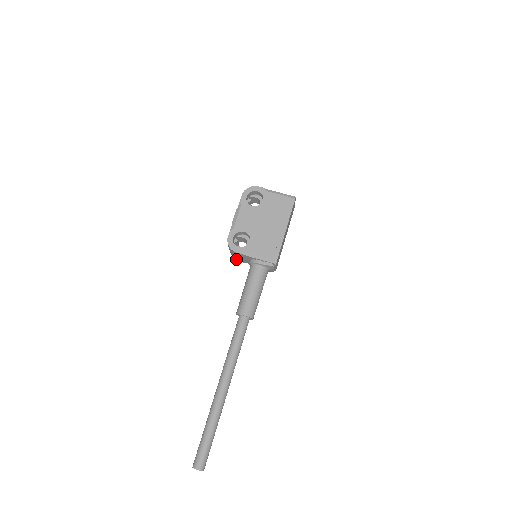
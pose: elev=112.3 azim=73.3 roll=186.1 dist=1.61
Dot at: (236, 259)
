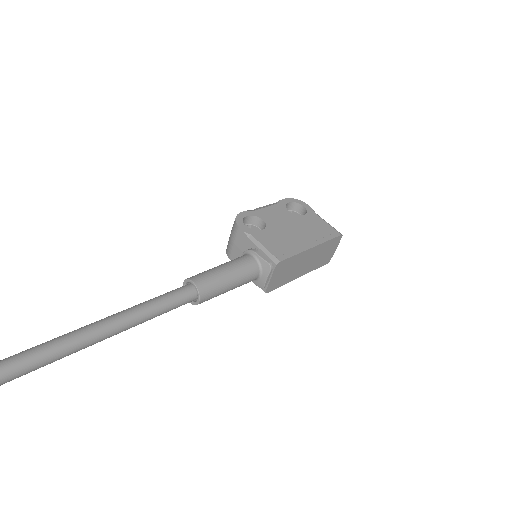
Dot at: (229, 253)
